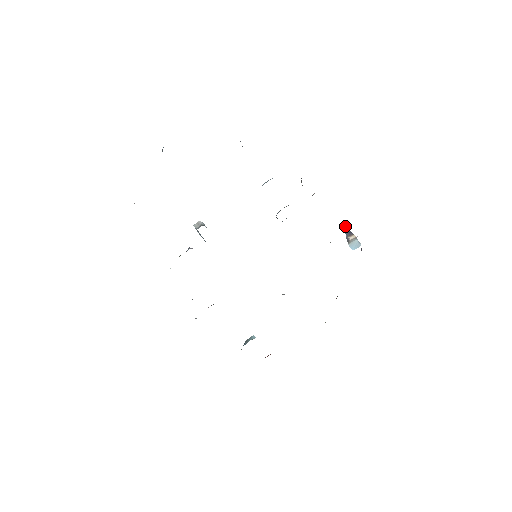
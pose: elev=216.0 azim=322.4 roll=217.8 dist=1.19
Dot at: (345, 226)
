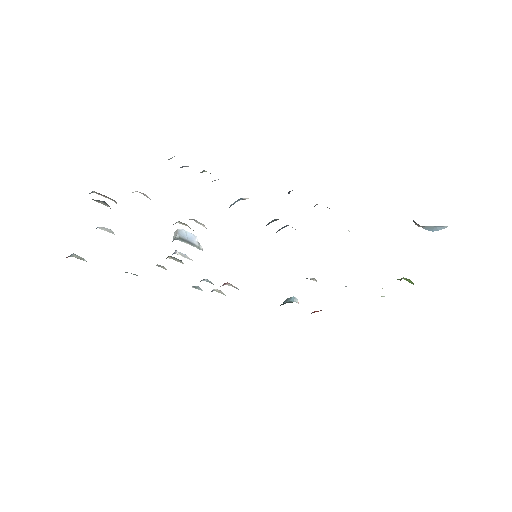
Dot at: occluded
